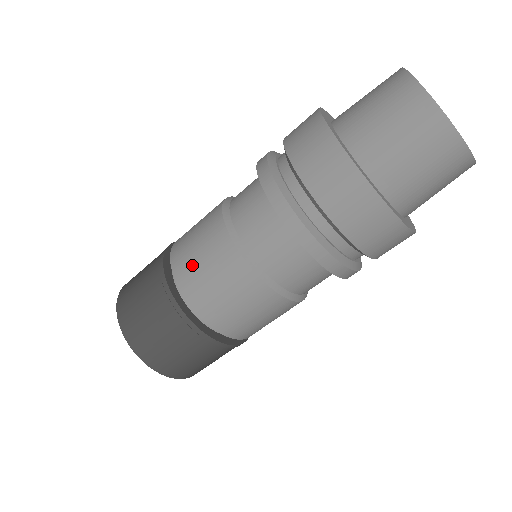
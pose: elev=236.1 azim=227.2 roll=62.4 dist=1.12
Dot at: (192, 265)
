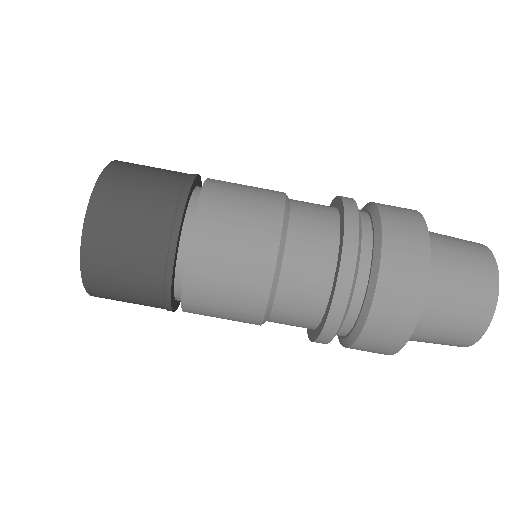
Dot at: (223, 222)
